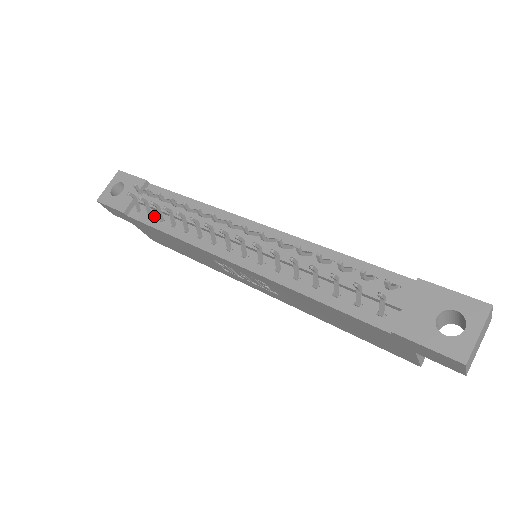
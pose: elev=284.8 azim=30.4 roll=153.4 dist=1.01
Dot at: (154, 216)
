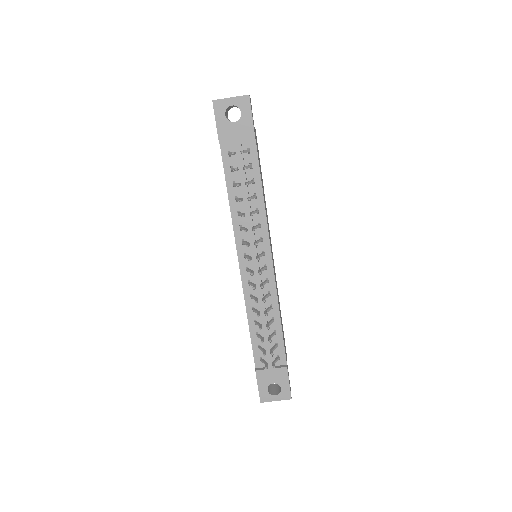
Dot at: (234, 172)
